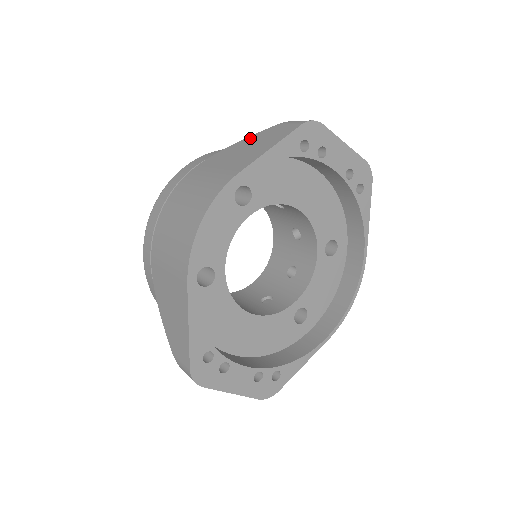
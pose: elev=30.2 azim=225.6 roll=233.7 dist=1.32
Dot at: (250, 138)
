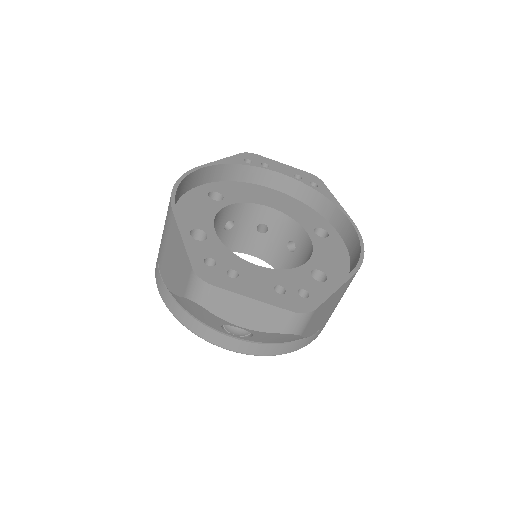
Dot at: occluded
